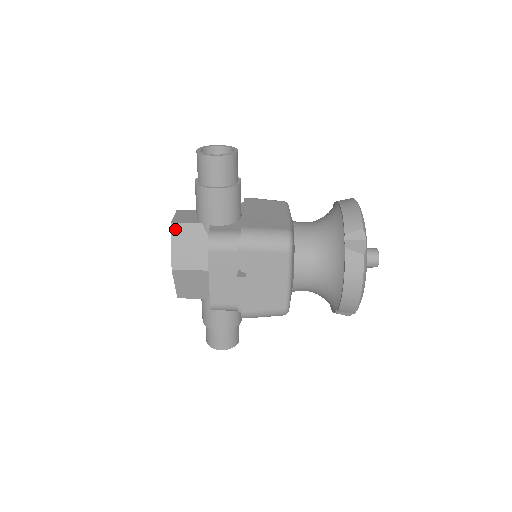
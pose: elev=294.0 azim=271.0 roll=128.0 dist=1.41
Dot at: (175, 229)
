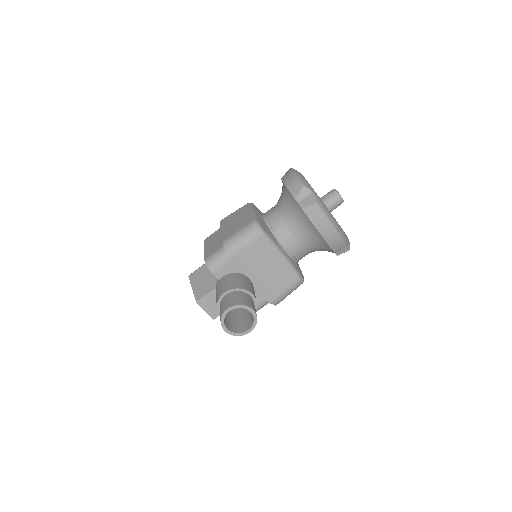
Dot at: occluded
